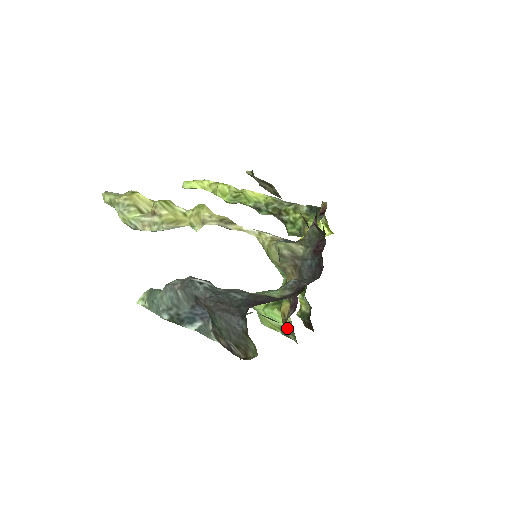
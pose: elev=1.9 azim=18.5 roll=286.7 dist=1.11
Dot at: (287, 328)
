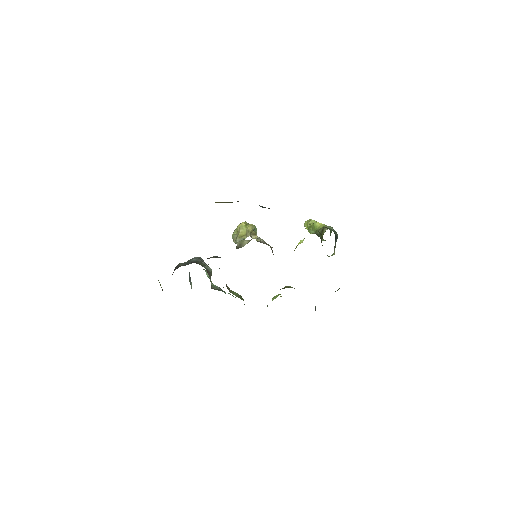
Dot at: occluded
